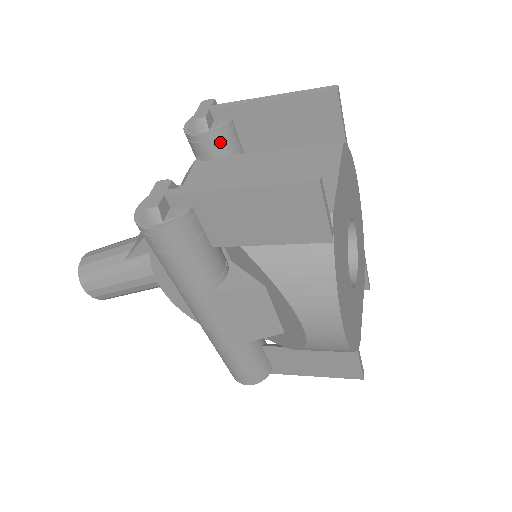
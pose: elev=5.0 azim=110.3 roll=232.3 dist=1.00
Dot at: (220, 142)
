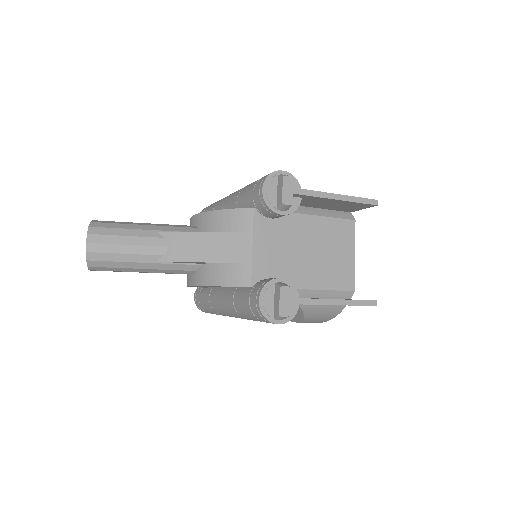
Dot at: occluded
